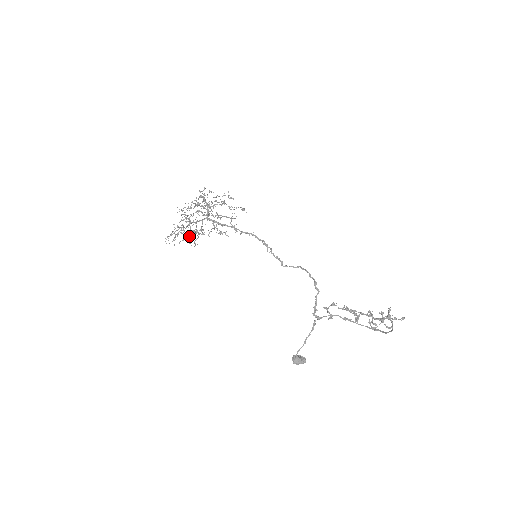
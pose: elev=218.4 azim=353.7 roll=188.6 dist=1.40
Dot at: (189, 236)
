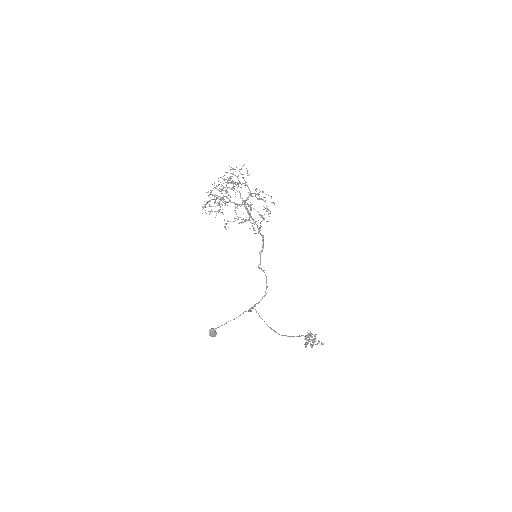
Dot at: (222, 212)
